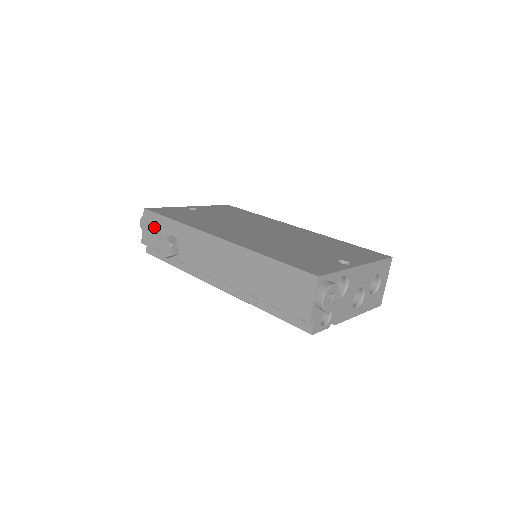
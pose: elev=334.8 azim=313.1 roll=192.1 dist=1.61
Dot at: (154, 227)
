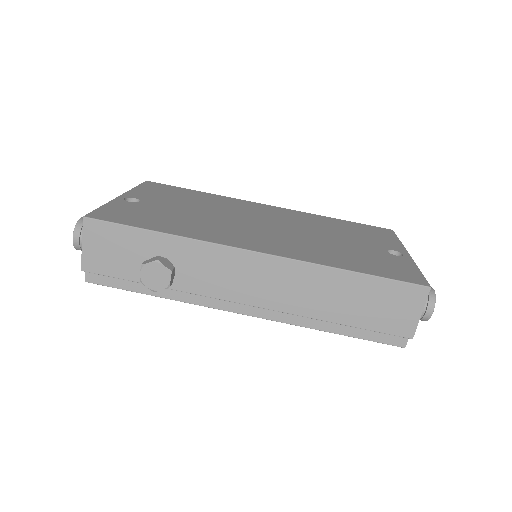
Dot at: (113, 245)
